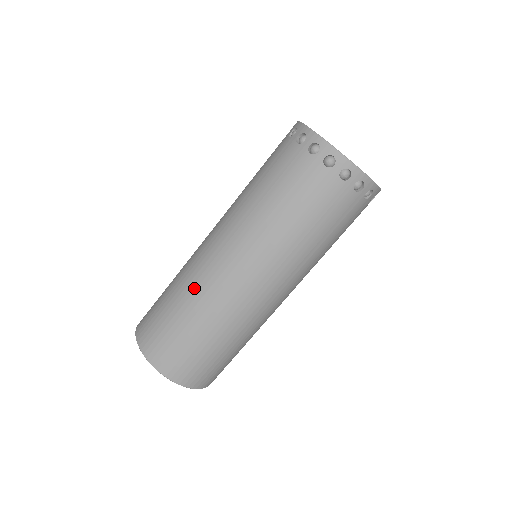
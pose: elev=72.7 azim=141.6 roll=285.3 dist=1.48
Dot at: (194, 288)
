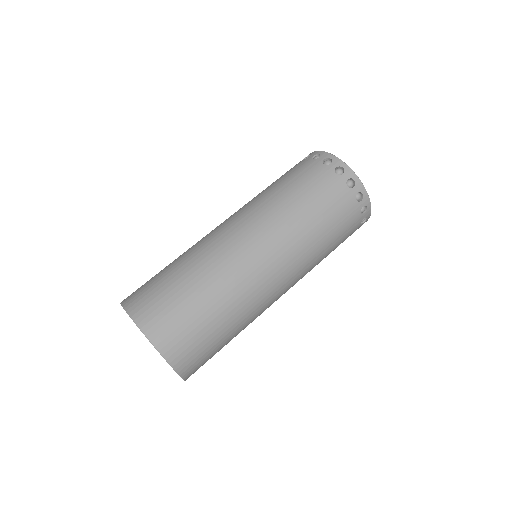
Dot at: (213, 267)
